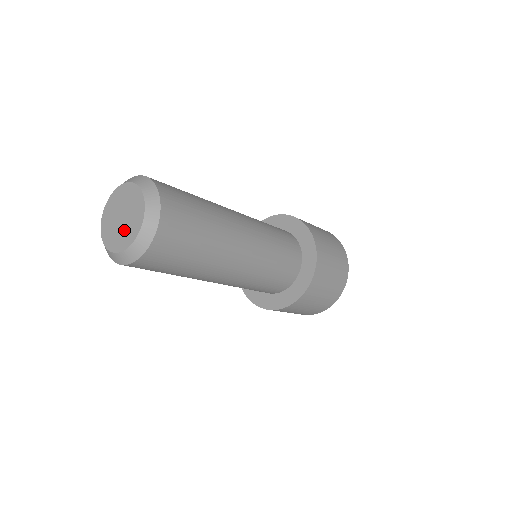
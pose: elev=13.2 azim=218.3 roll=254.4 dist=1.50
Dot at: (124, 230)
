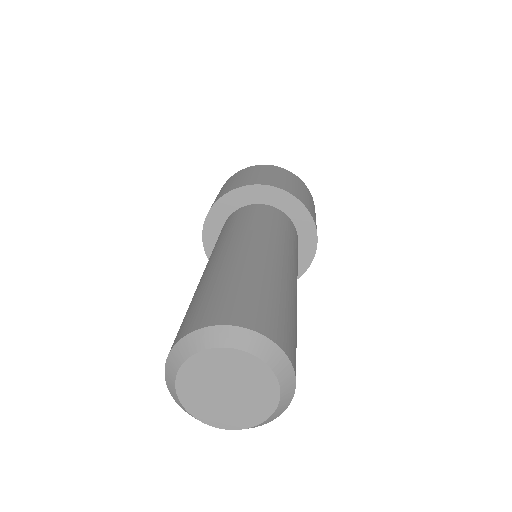
Dot at: (240, 407)
